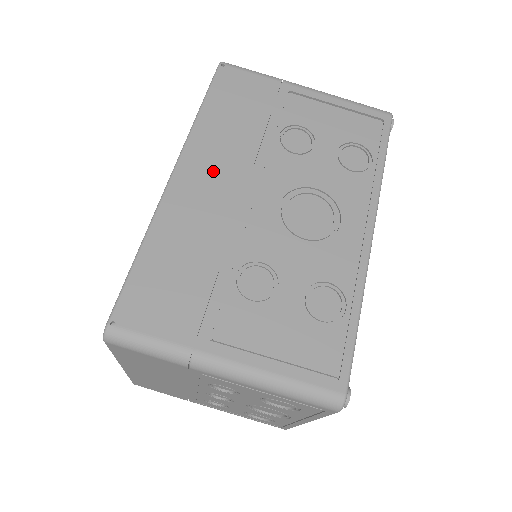
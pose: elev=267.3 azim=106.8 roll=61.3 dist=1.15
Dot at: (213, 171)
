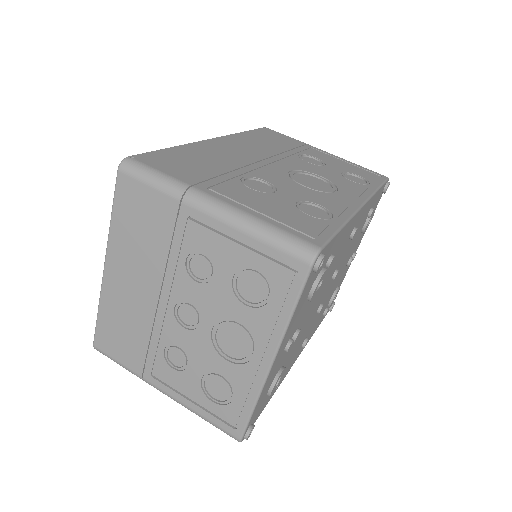
Dot at: (243, 147)
